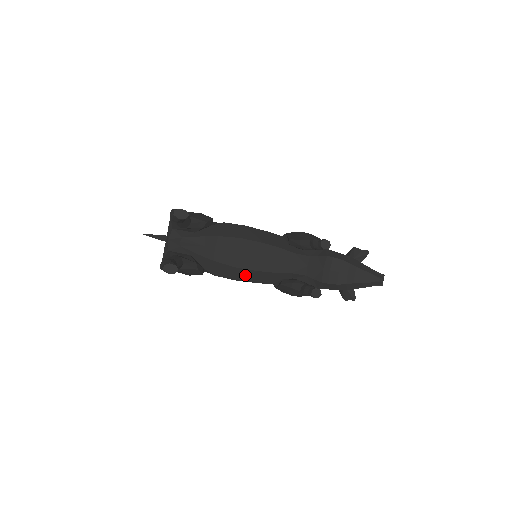
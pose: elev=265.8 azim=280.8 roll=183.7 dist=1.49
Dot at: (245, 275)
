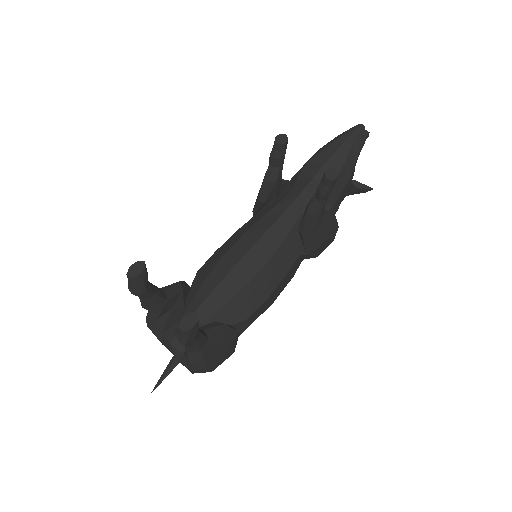
Dot at: (269, 278)
